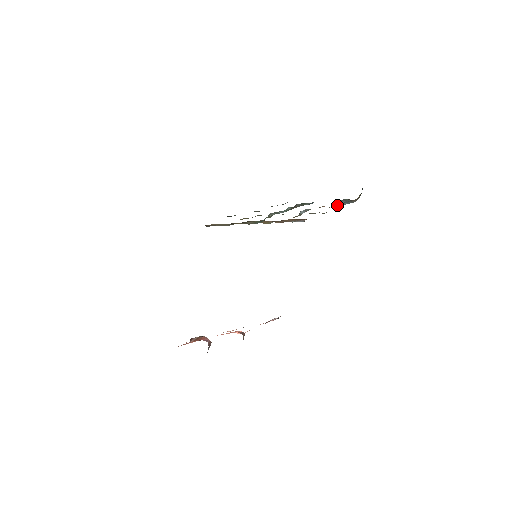
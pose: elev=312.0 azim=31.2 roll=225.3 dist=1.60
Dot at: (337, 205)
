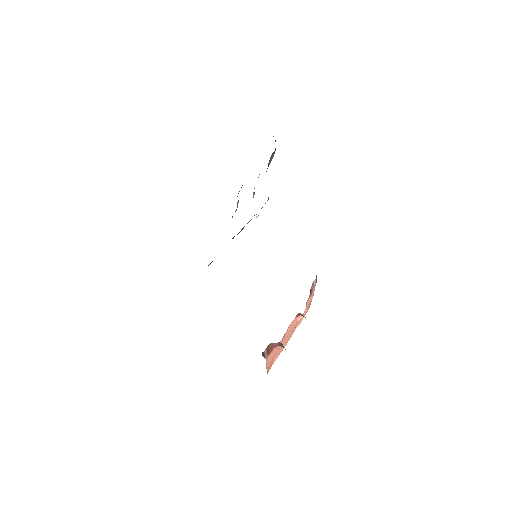
Dot at: (269, 164)
